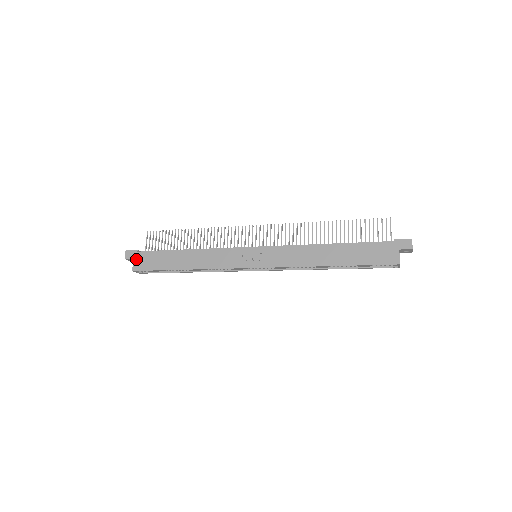
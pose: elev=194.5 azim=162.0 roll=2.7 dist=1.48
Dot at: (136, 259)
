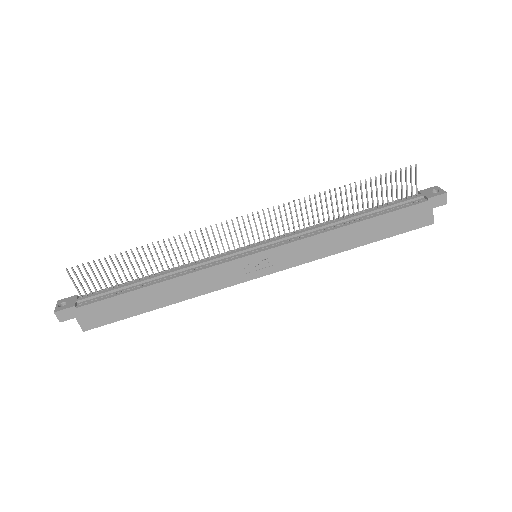
Dot at: (80, 317)
